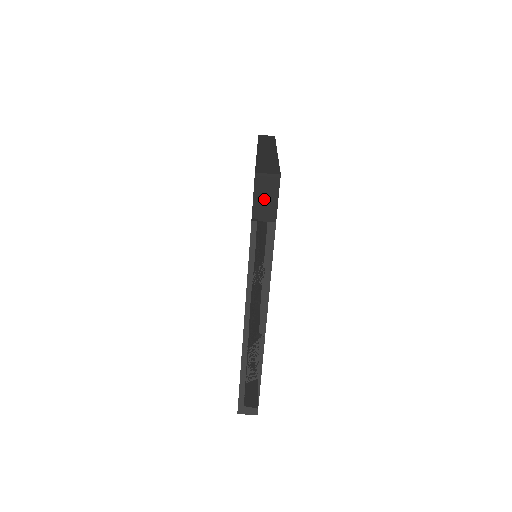
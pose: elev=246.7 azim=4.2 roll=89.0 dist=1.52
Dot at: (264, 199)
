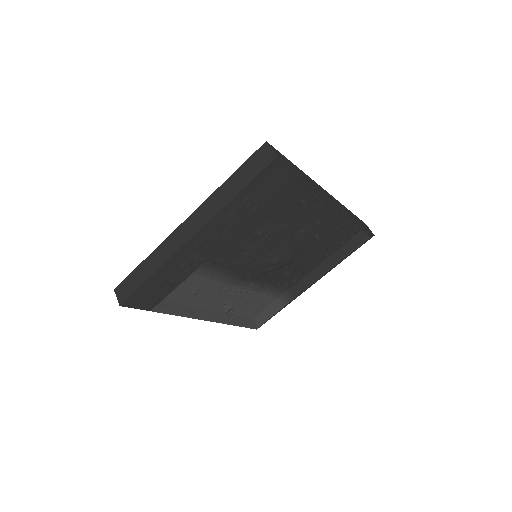
Dot at: occluded
